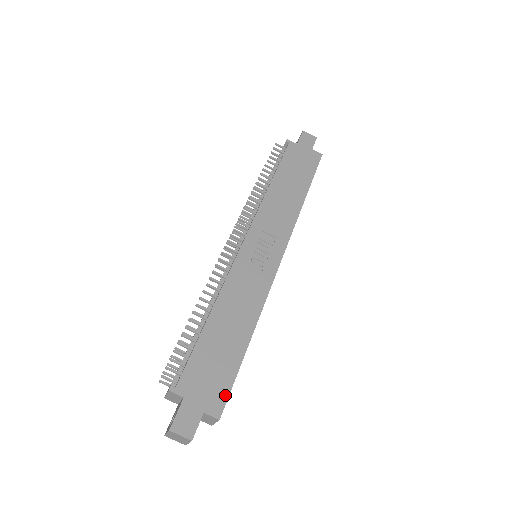
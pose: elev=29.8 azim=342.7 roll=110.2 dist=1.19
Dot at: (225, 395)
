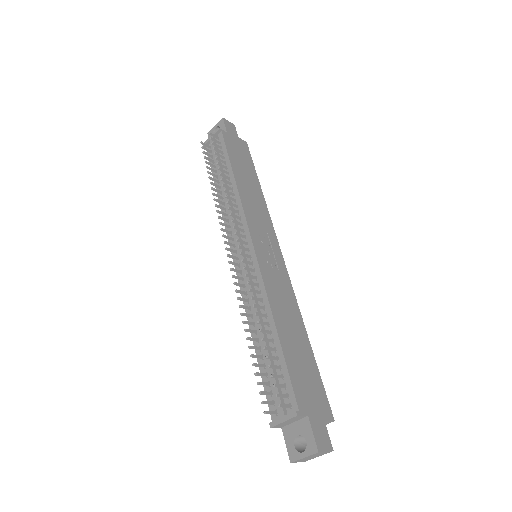
Dot at: (325, 397)
